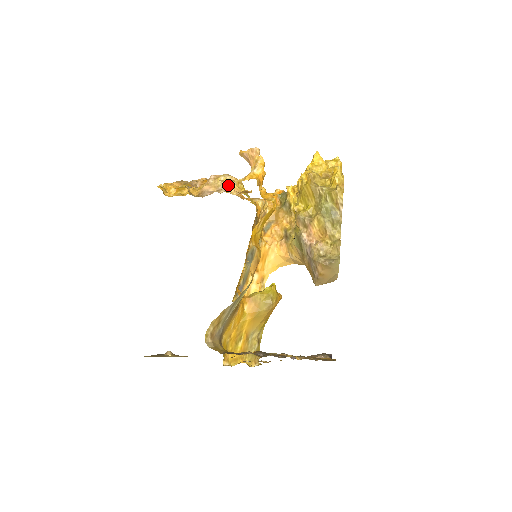
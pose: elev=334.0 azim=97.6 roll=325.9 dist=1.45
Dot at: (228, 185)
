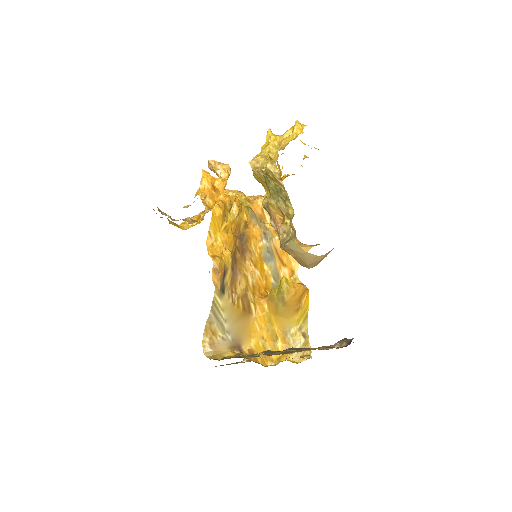
Dot at: occluded
